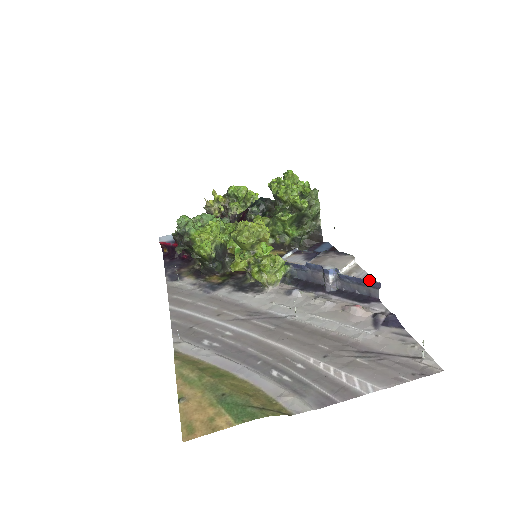
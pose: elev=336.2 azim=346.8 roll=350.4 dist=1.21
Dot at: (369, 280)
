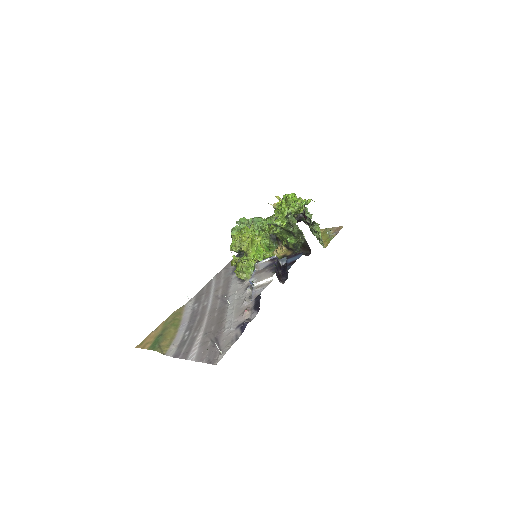
Dot at: (252, 296)
